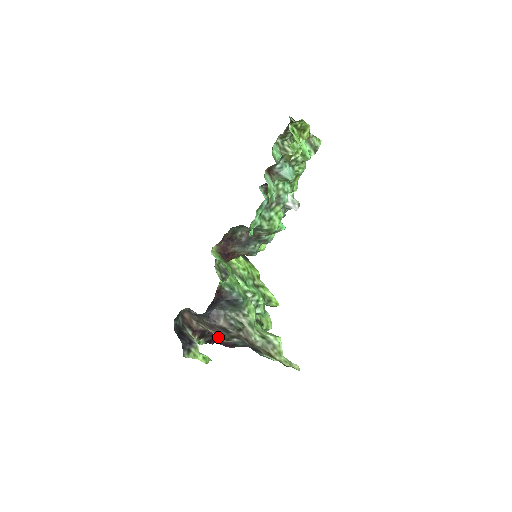
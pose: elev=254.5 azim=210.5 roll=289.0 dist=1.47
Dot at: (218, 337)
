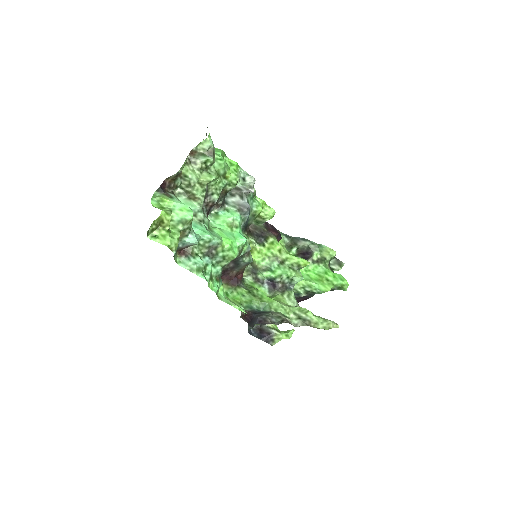
Dot at: occluded
